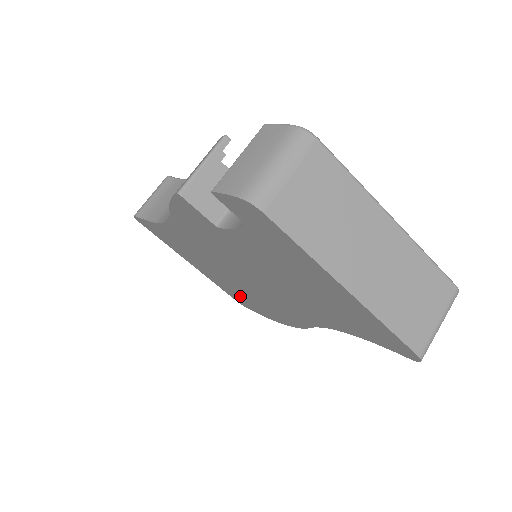
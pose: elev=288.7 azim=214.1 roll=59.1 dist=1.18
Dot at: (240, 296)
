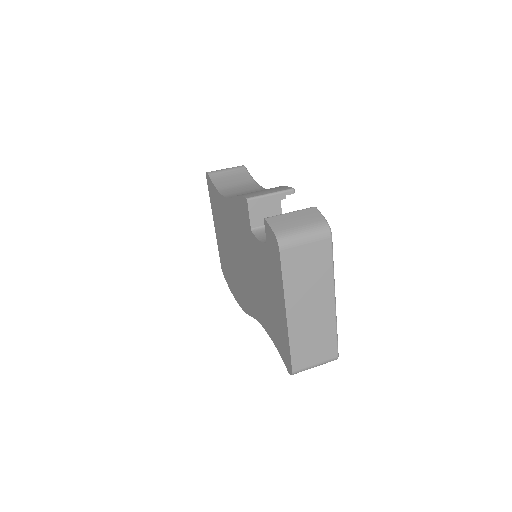
Dot at: occluded
